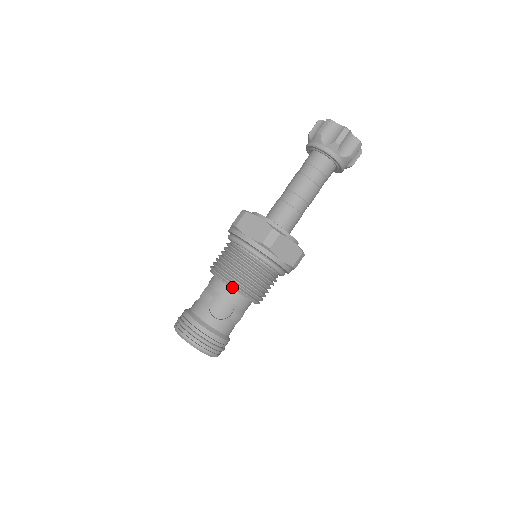
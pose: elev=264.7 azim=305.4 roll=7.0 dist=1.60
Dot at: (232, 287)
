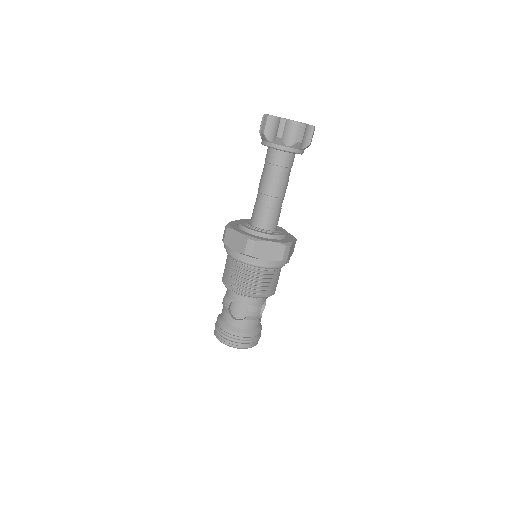
Dot at: (238, 294)
